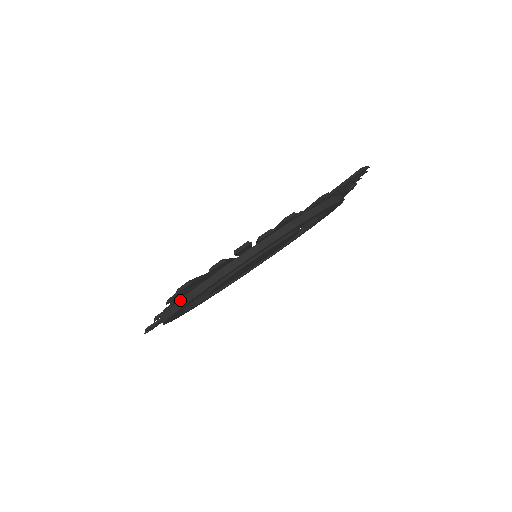
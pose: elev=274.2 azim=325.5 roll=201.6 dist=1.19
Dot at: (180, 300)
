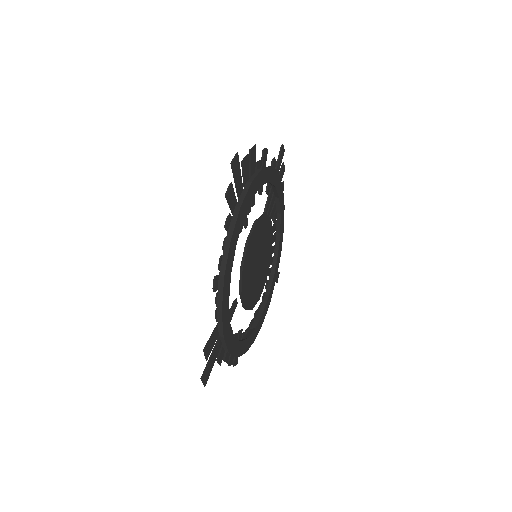
Dot at: (230, 224)
